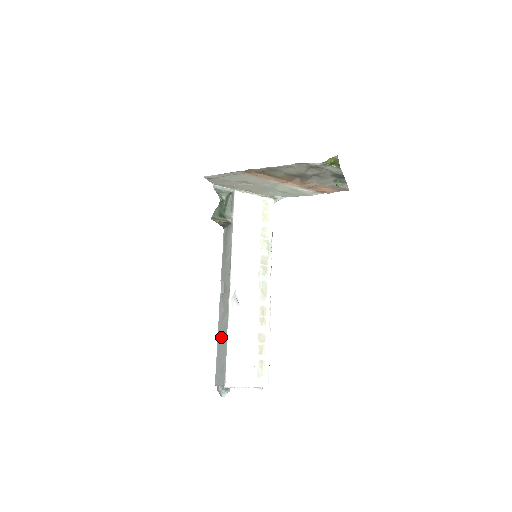
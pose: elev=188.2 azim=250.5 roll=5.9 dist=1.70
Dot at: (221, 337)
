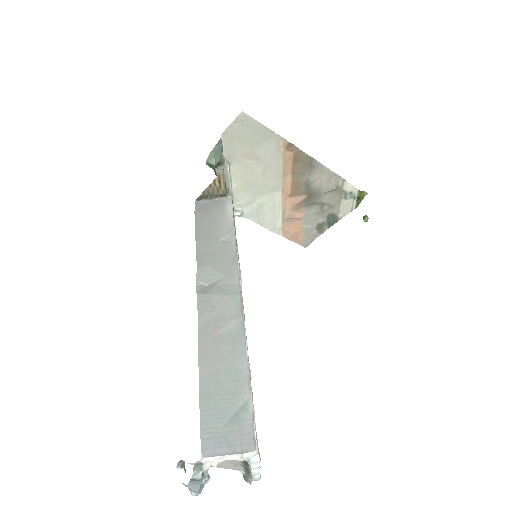
Dot at: (218, 357)
